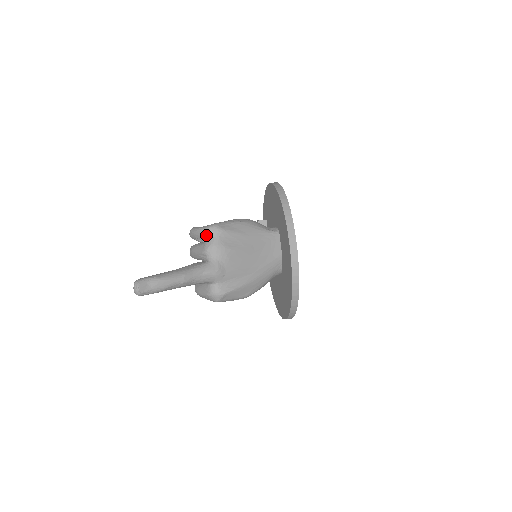
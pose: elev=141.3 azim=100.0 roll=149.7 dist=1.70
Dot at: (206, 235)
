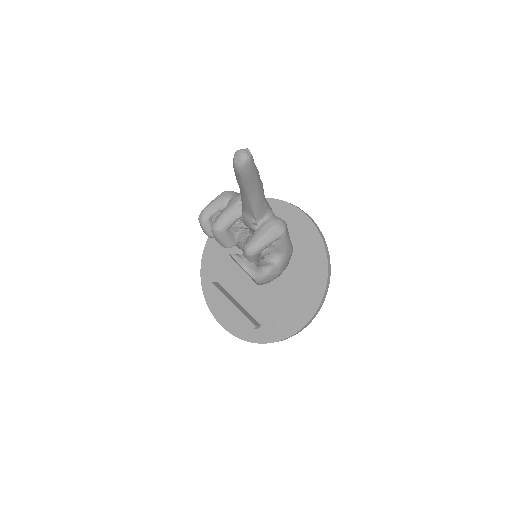
Dot at: (228, 194)
